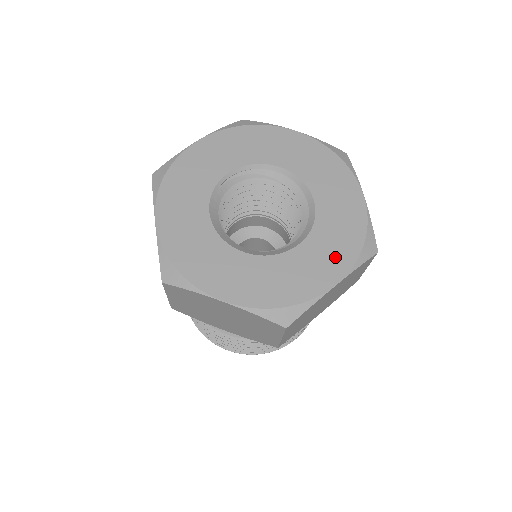
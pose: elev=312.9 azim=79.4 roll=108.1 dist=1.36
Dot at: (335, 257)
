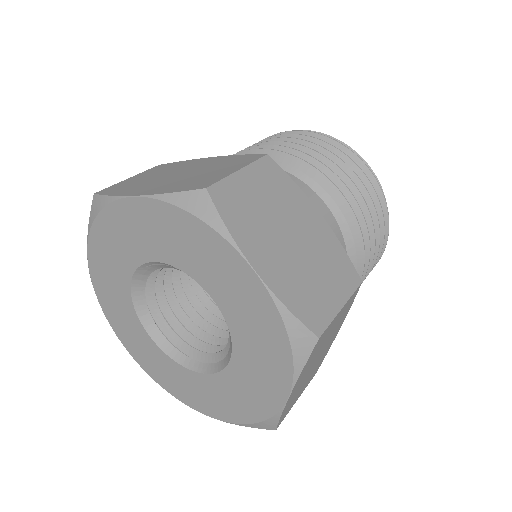
Dot at: (223, 406)
